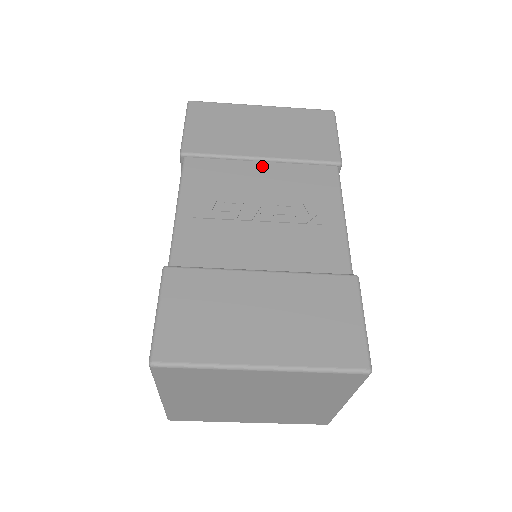
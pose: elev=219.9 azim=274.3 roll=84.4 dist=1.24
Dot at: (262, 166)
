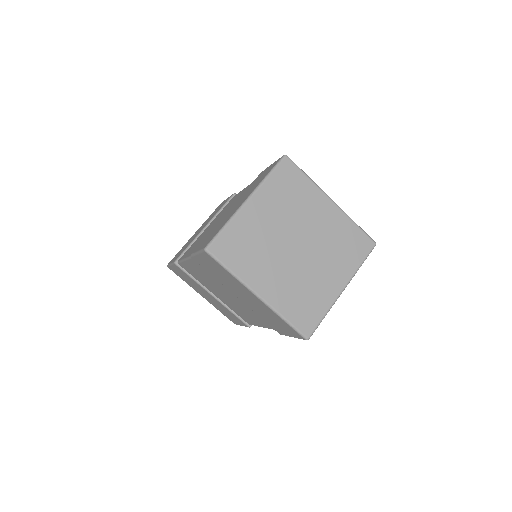
Dot at: occluded
